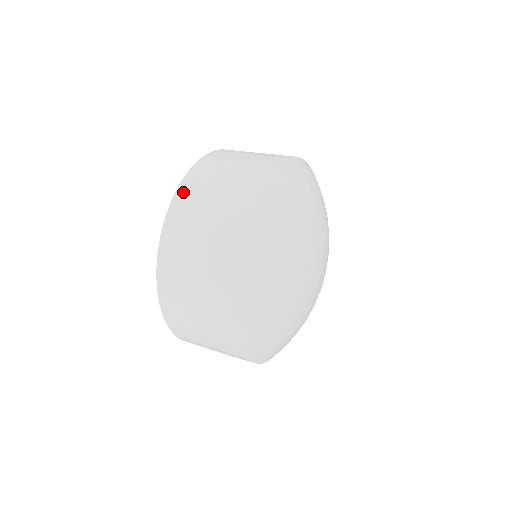
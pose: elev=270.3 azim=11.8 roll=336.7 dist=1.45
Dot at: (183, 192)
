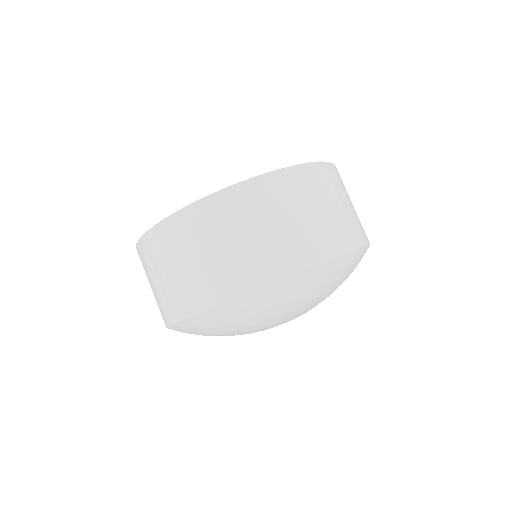
Dot at: (308, 172)
